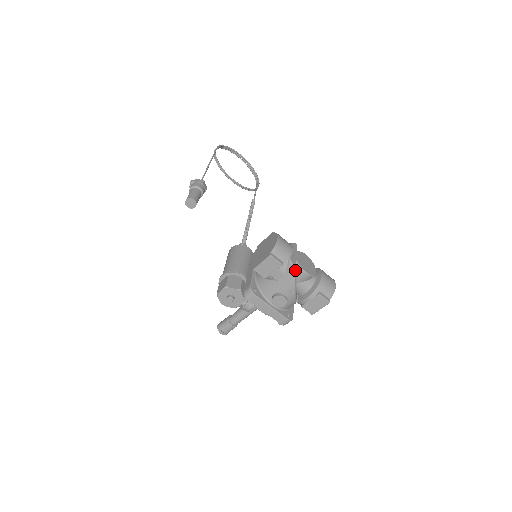
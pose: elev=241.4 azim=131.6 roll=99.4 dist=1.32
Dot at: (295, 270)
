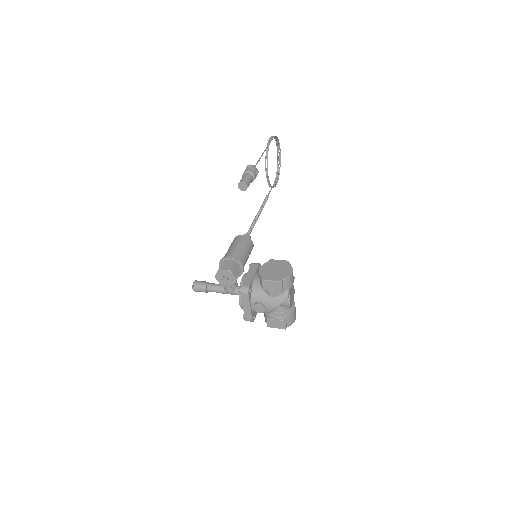
Dot at: occluded
